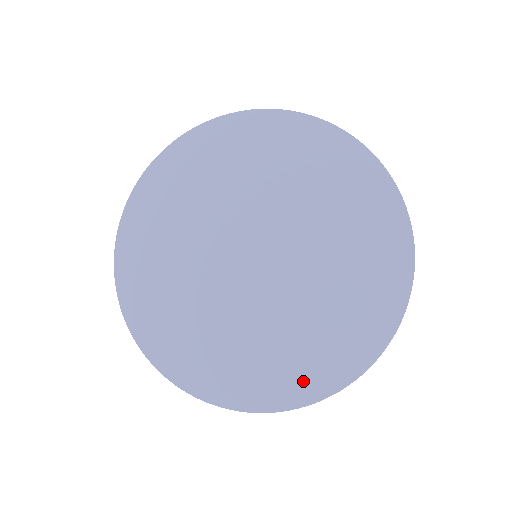
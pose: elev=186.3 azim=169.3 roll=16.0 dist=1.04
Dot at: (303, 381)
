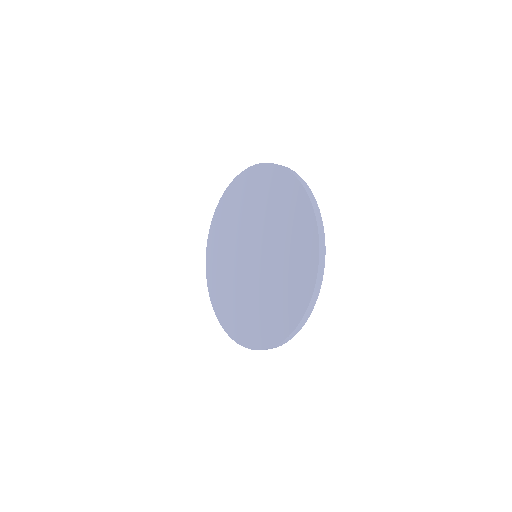
Dot at: (286, 319)
